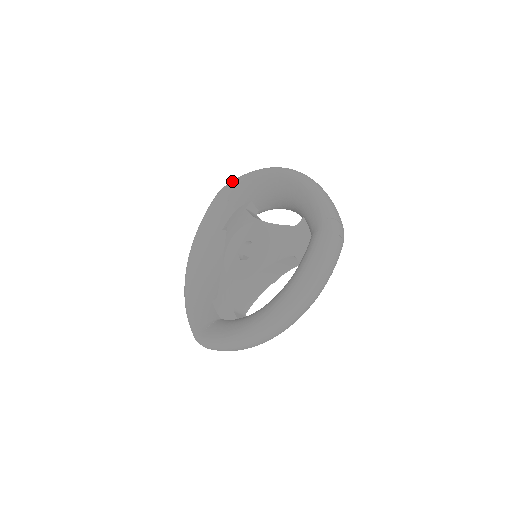
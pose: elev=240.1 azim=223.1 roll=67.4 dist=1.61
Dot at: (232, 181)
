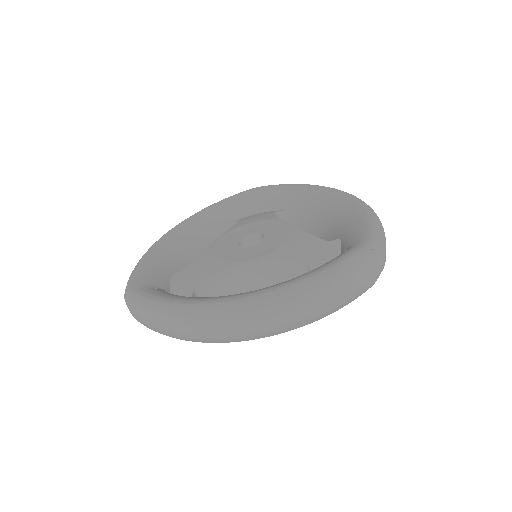
Dot at: occluded
